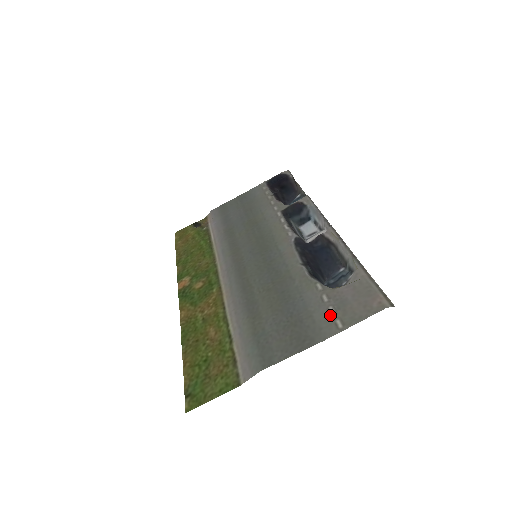
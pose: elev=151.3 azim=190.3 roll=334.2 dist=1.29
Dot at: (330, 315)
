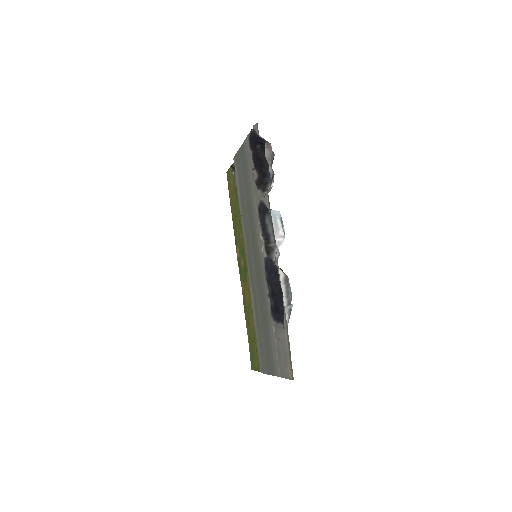
Dot at: (276, 360)
